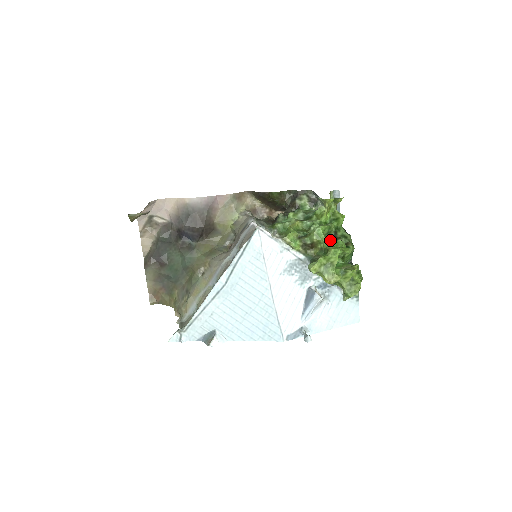
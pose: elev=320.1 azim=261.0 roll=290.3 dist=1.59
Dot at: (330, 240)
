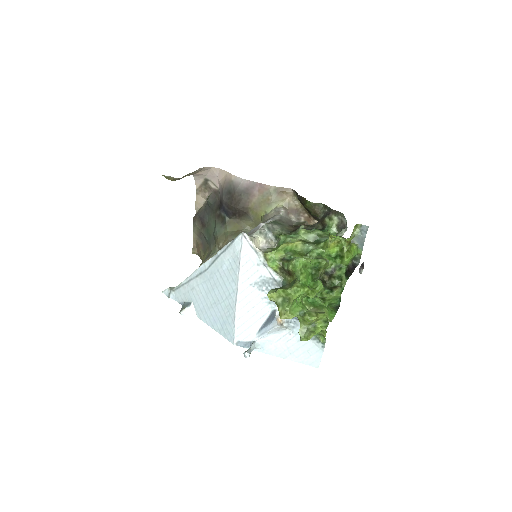
Dot at: (302, 276)
